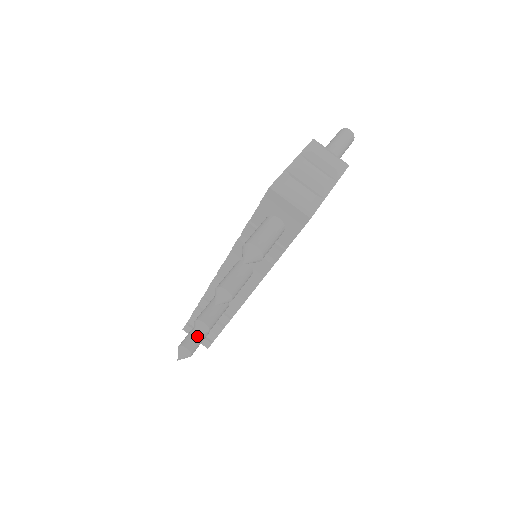
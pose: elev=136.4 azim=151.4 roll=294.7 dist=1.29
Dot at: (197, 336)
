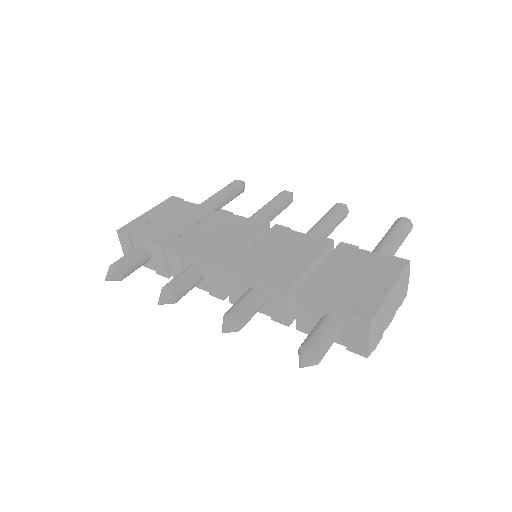
Dot at: (137, 265)
